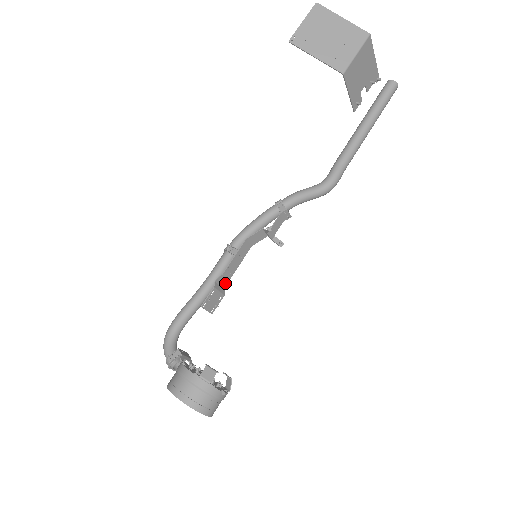
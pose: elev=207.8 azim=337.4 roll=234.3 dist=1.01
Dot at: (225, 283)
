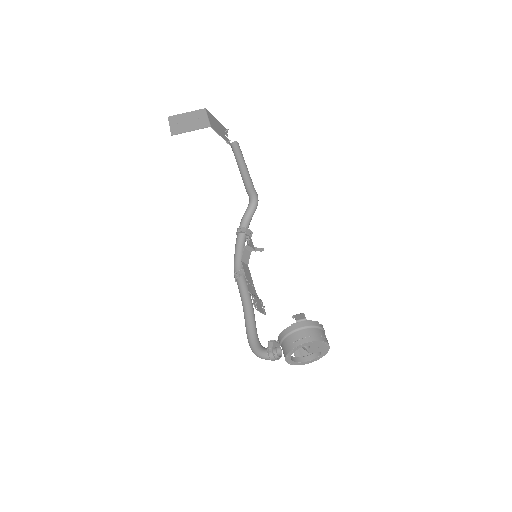
Dot at: (255, 293)
